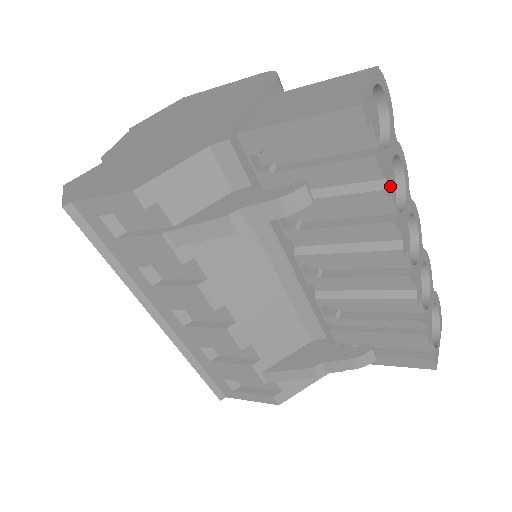
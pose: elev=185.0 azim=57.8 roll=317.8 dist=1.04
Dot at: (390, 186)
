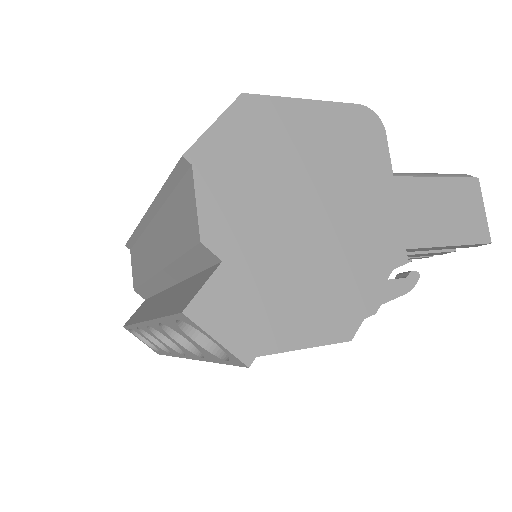
Dot at: occluded
